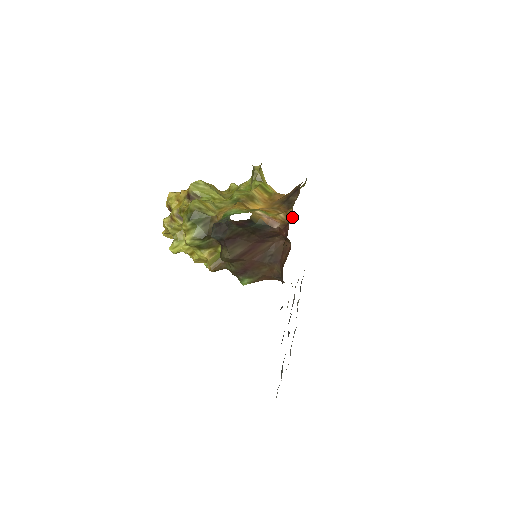
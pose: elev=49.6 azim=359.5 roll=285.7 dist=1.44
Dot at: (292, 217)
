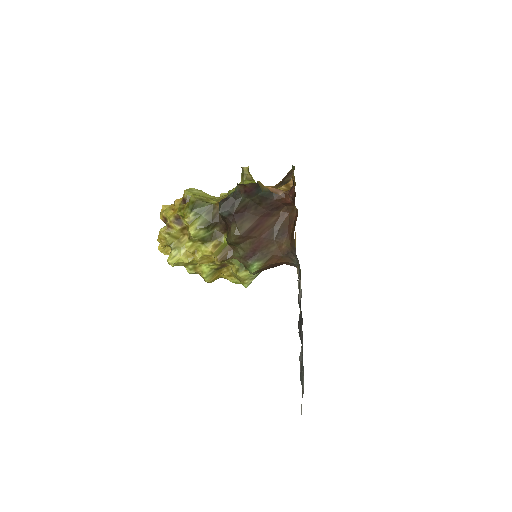
Dot at: (294, 184)
